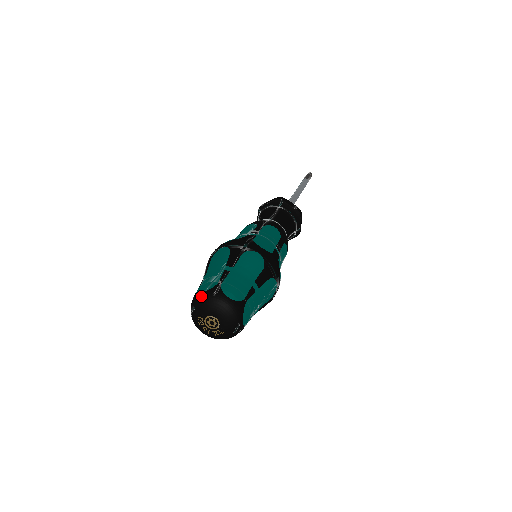
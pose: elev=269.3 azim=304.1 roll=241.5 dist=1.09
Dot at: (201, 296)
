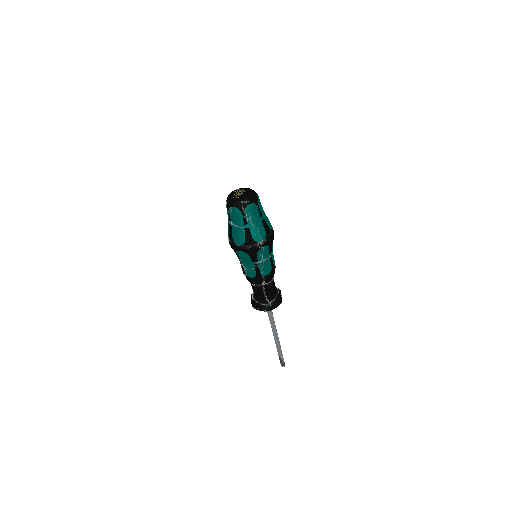
Dot at: occluded
